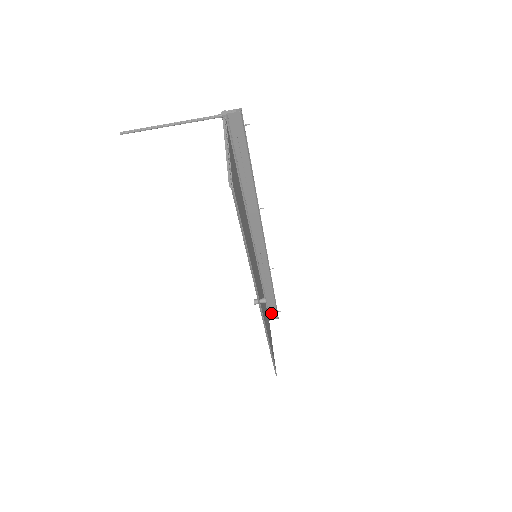
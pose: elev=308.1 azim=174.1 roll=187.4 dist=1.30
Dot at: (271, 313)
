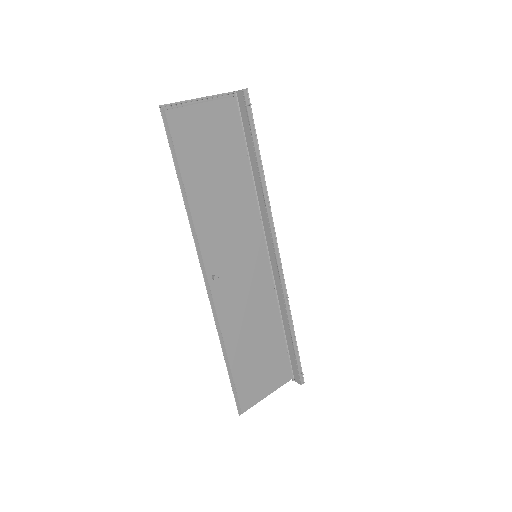
Dot at: (294, 370)
